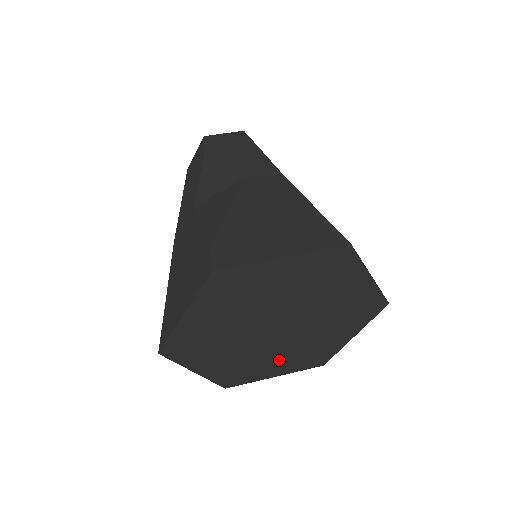
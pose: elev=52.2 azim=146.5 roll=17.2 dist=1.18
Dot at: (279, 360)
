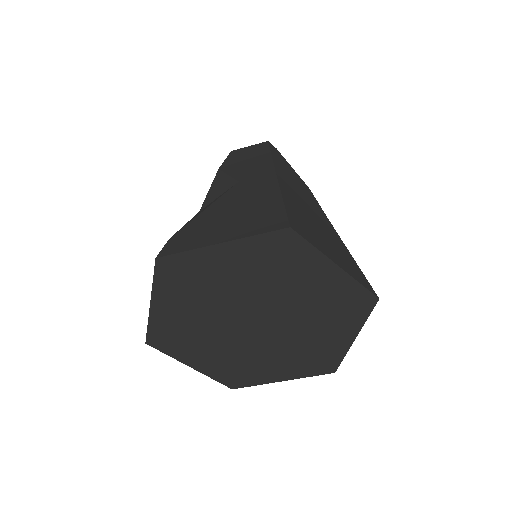
Dot at: (277, 361)
